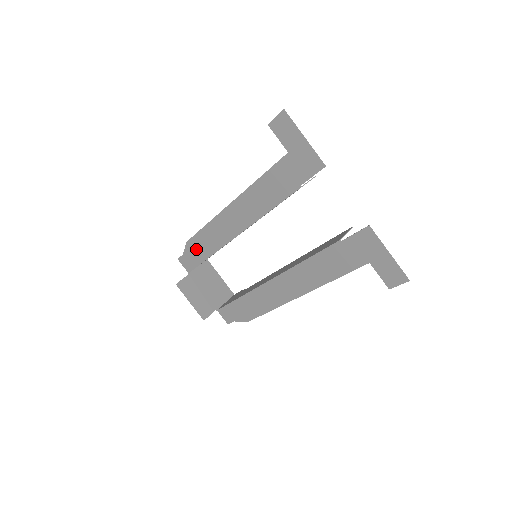
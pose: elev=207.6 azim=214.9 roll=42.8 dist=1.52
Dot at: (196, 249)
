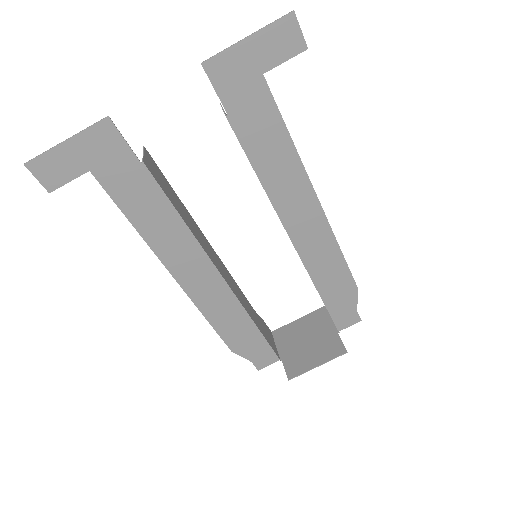
Dot at: (243, 341)
